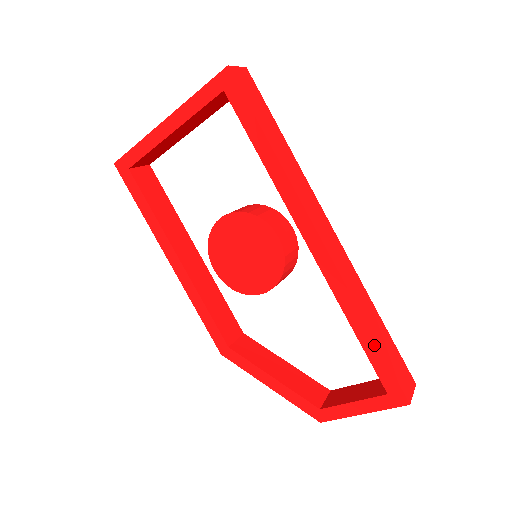
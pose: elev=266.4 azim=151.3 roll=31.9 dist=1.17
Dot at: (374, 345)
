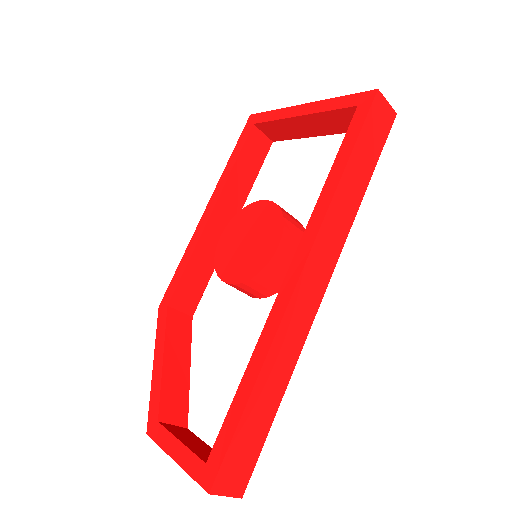
Dot at: (243, 405)
